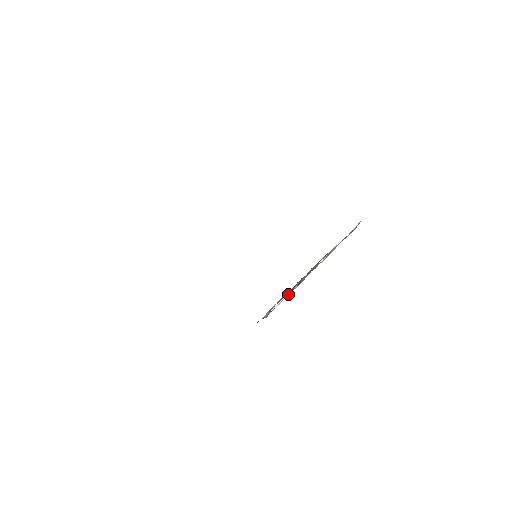
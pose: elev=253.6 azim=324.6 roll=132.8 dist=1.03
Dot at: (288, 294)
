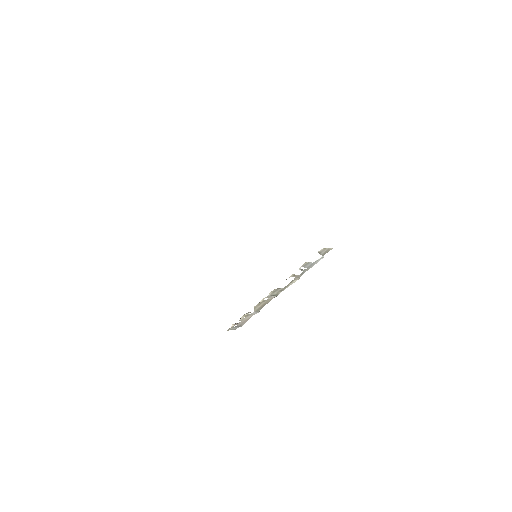
Dot at: (257, 311)
